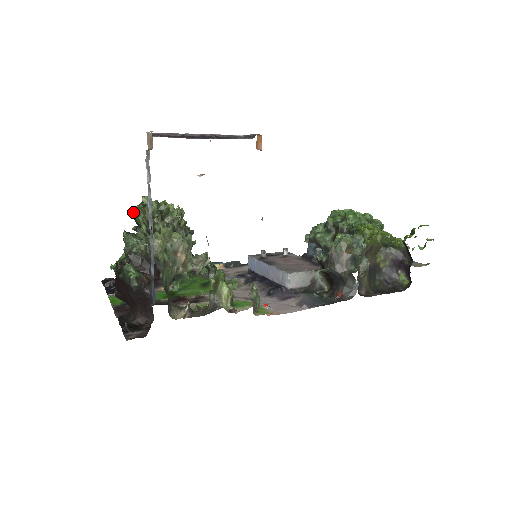
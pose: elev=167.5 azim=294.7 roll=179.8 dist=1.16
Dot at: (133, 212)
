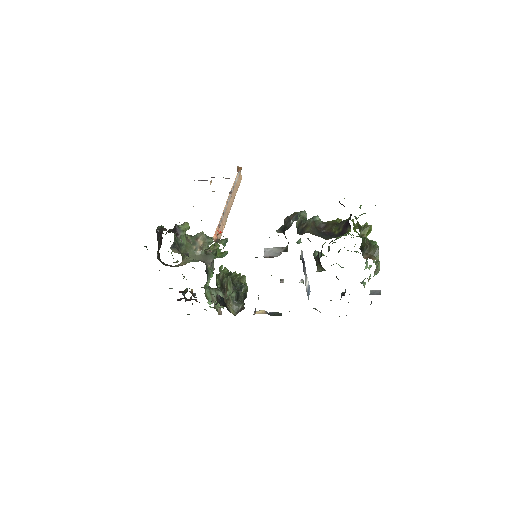
Dot at: (216, 278)
